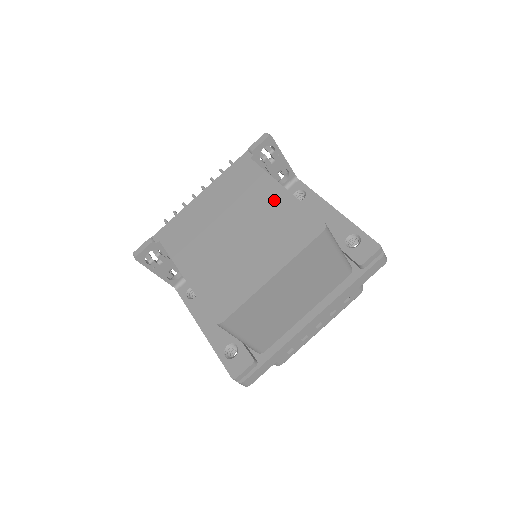
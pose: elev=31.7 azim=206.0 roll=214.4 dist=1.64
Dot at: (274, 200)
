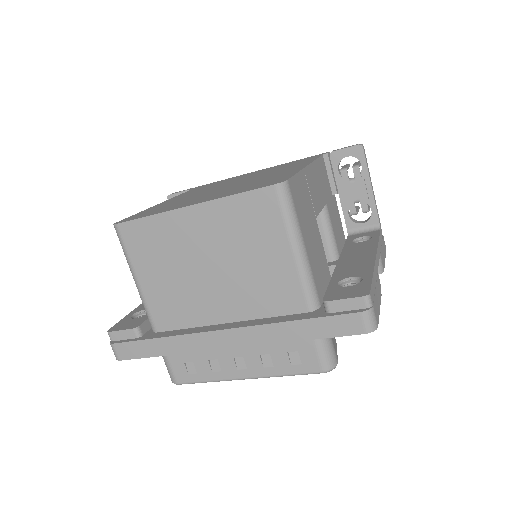
Dot at: (286, 171)
